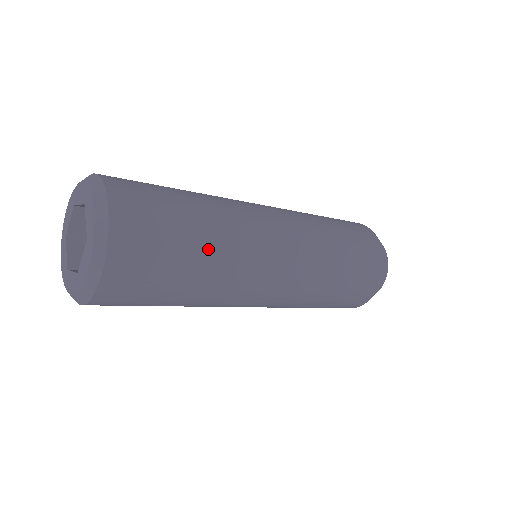
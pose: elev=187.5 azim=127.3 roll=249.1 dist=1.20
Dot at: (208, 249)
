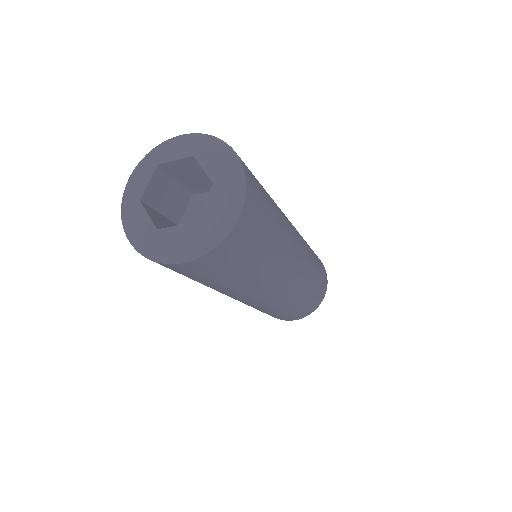
Dot at: (278, 219)
